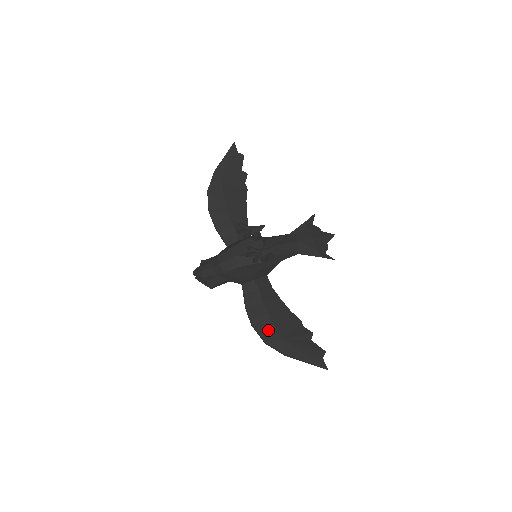
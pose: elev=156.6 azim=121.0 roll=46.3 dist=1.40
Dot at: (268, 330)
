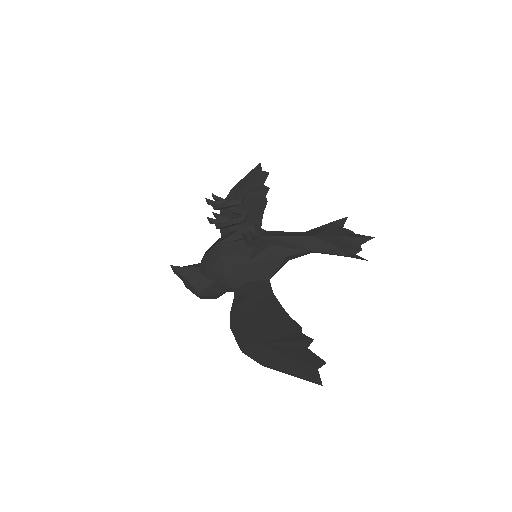
Dot at: (248, 334)
